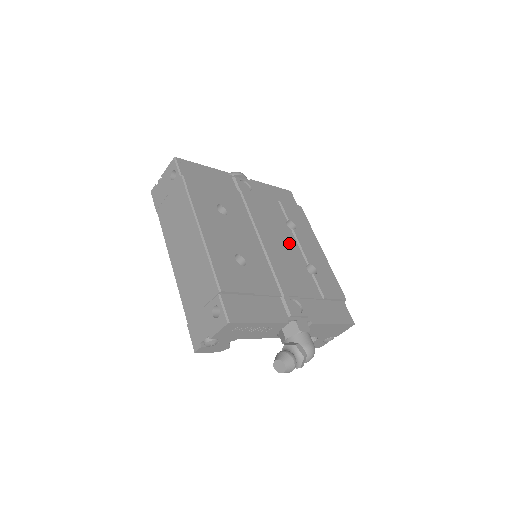
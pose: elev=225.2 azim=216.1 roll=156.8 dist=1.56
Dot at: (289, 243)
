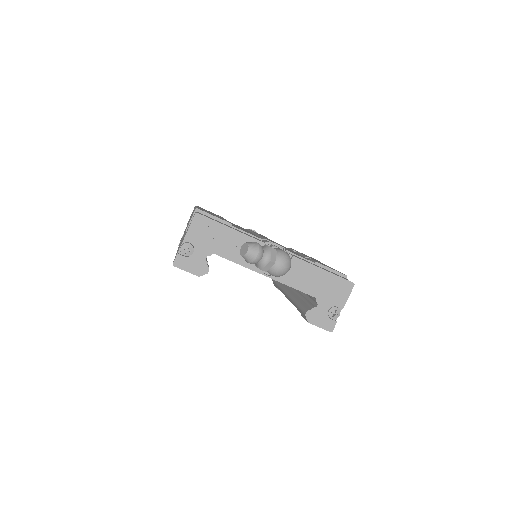
Dot at: (288, 249)
